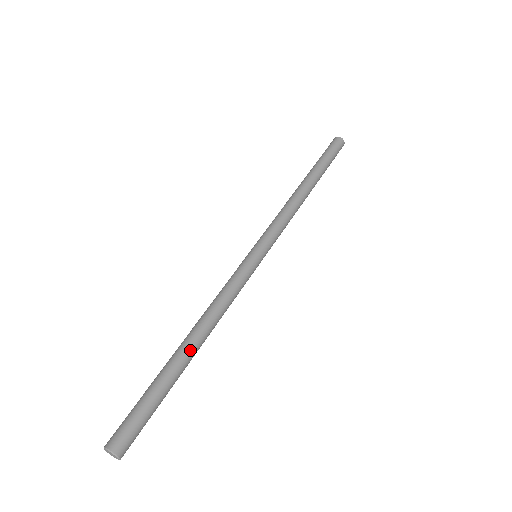
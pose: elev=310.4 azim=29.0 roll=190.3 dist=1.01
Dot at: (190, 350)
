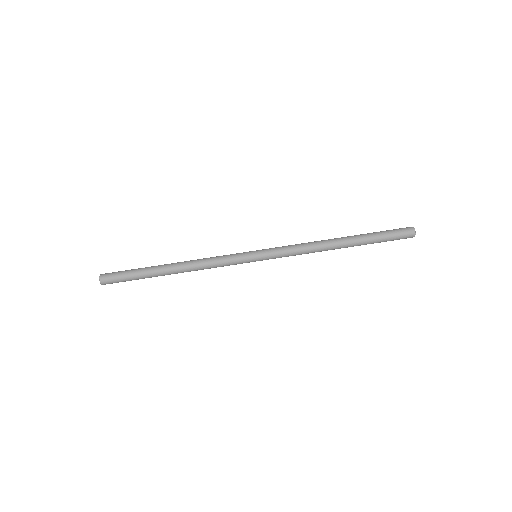
Dot at: (168, 268)
